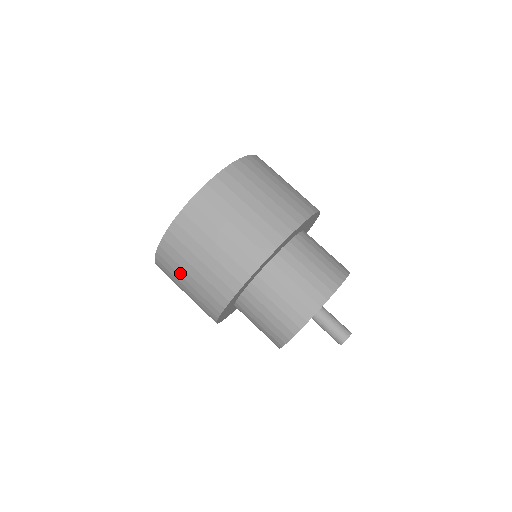
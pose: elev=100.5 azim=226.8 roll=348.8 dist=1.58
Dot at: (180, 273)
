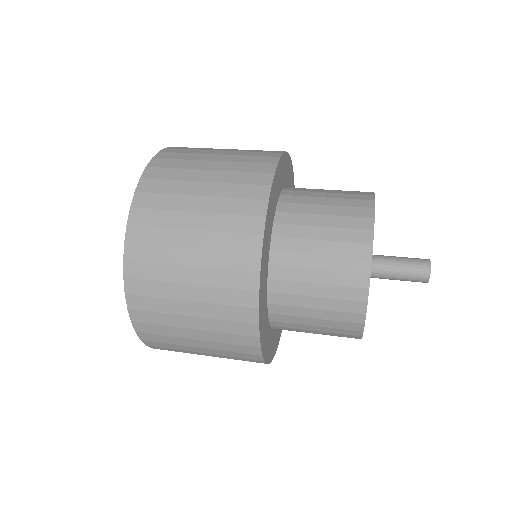
Dot at: (183, 191)
